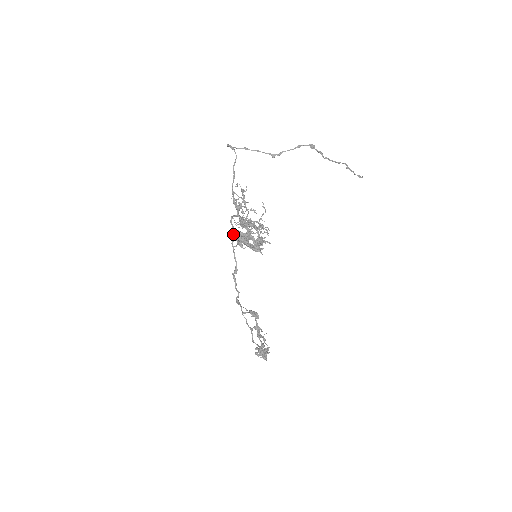
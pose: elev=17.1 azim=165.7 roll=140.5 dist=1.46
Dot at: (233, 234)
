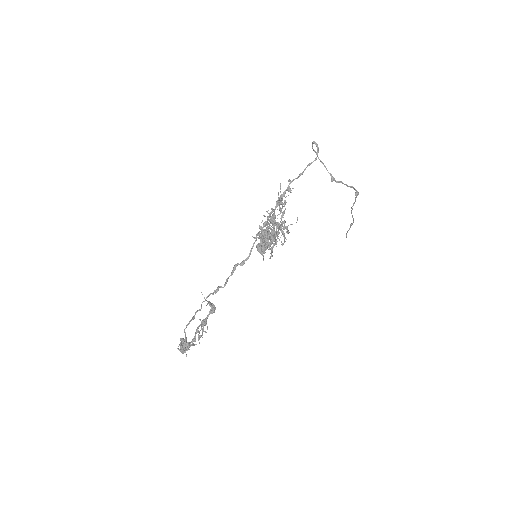
Dot at: (263, 226)
